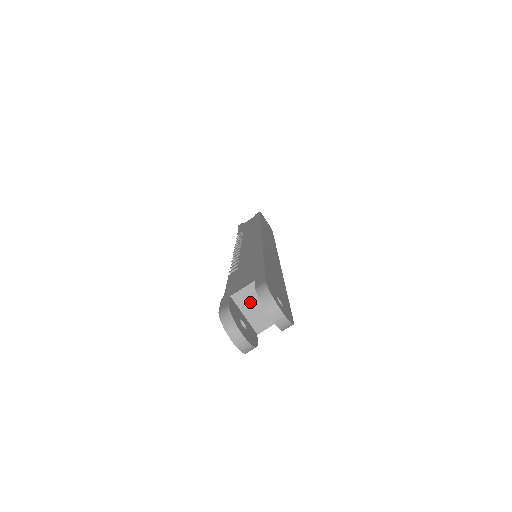
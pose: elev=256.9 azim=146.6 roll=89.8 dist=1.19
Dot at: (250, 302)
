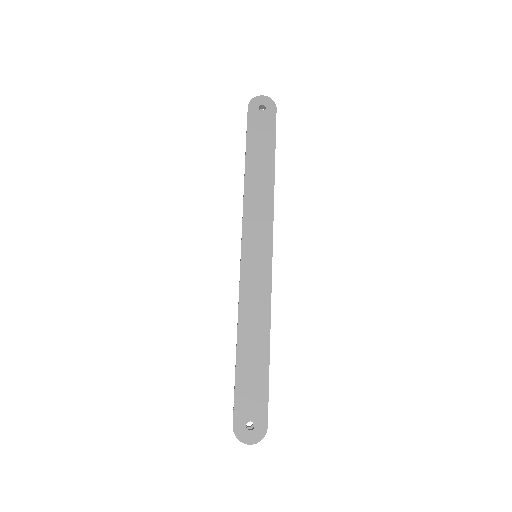
Dot at: occluded
